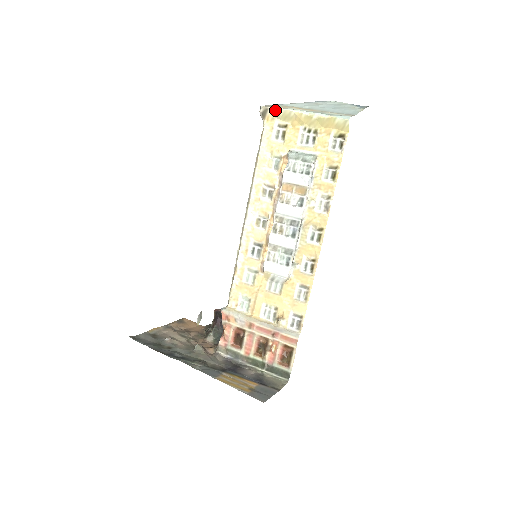
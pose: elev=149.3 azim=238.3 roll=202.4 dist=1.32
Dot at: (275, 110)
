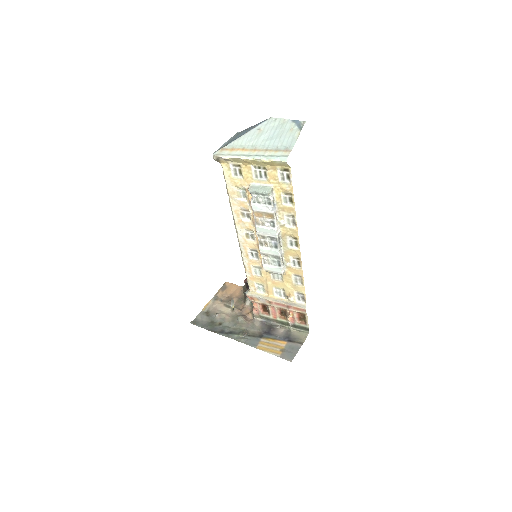
Dot at: (225, 159)
